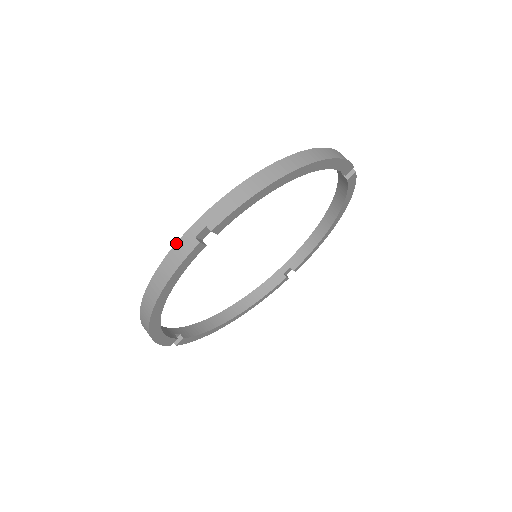
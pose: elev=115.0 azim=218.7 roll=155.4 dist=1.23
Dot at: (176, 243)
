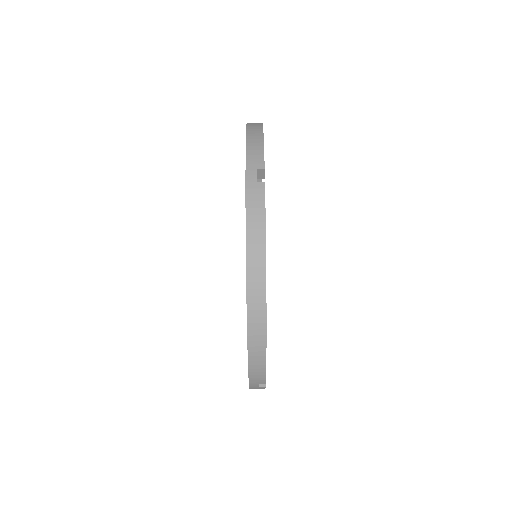
Dot at: occluded
